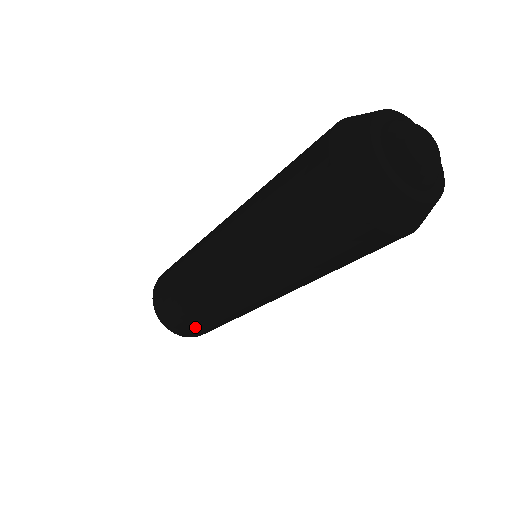
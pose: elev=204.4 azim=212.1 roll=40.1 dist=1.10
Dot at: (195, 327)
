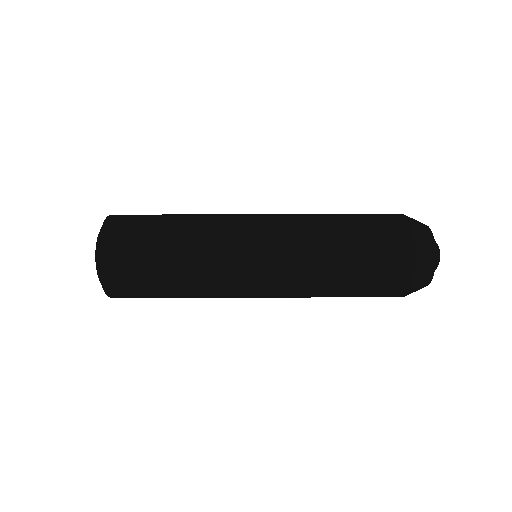
Dot at: (143, 231)
